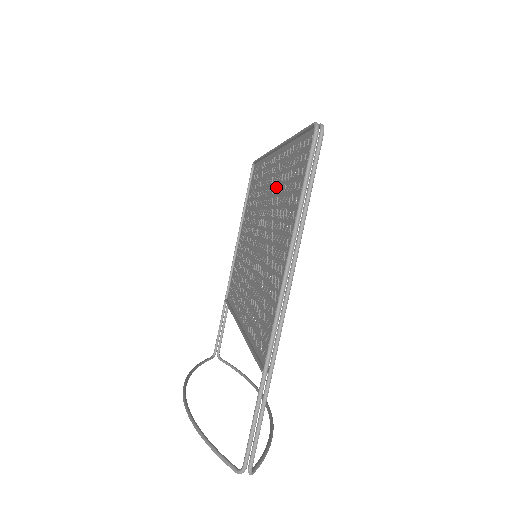
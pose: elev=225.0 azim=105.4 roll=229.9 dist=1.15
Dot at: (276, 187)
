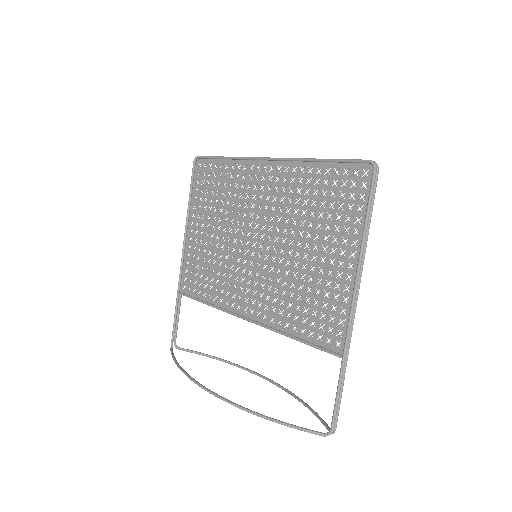
Dot at: (285, 198)
